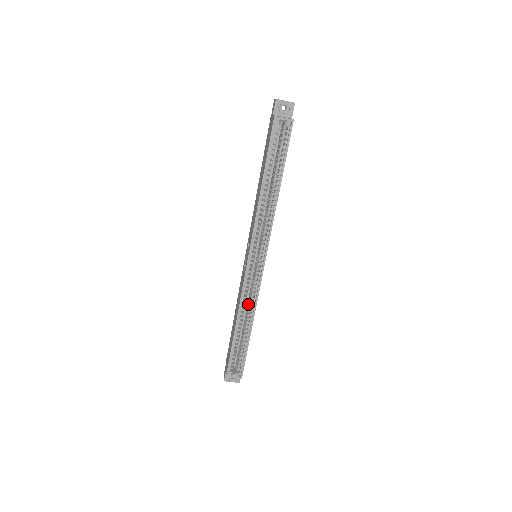
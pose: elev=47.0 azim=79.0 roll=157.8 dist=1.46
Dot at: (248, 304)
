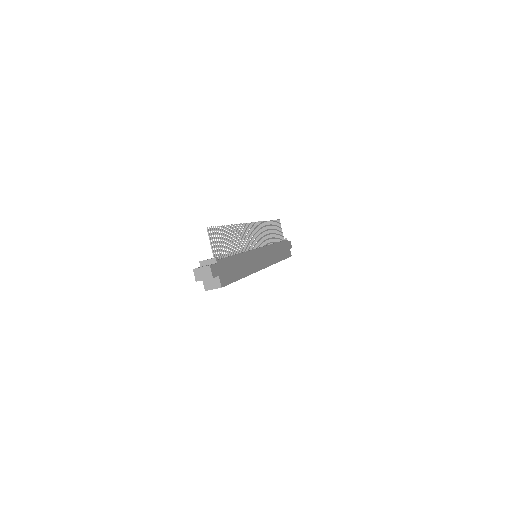
Dot at: occluded
